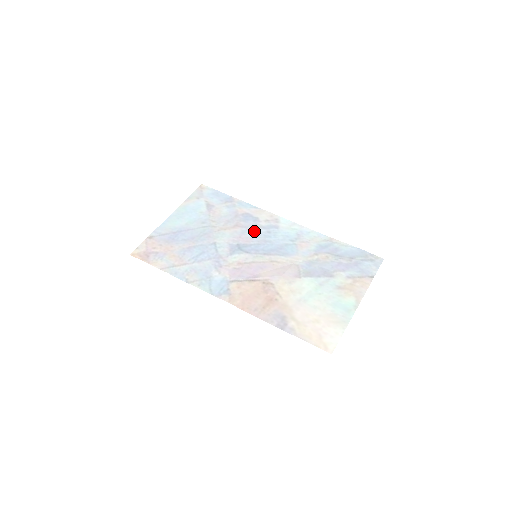
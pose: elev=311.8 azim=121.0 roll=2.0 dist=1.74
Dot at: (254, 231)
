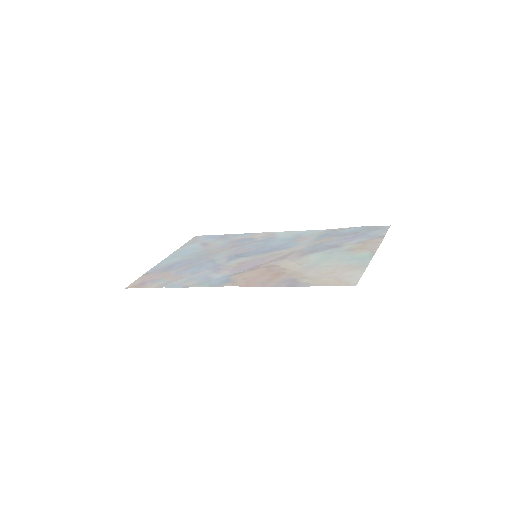
Dot at: (251, 245)
